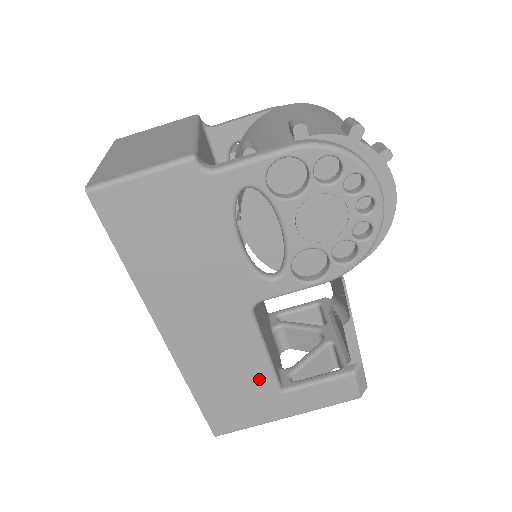
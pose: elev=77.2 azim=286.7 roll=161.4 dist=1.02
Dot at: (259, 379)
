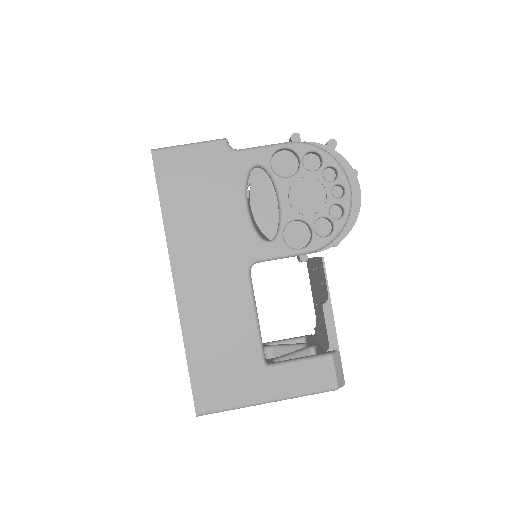
Dot at: (247, 345)
